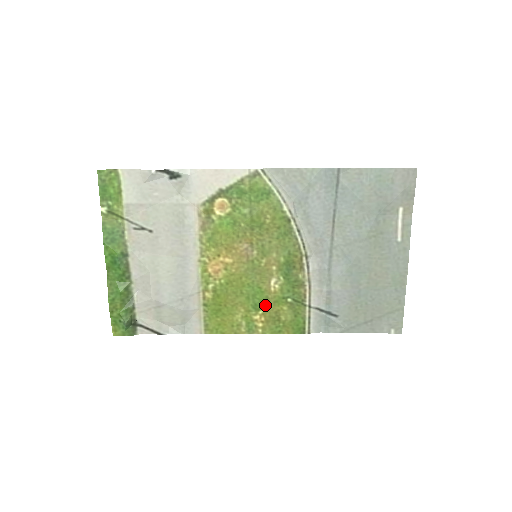
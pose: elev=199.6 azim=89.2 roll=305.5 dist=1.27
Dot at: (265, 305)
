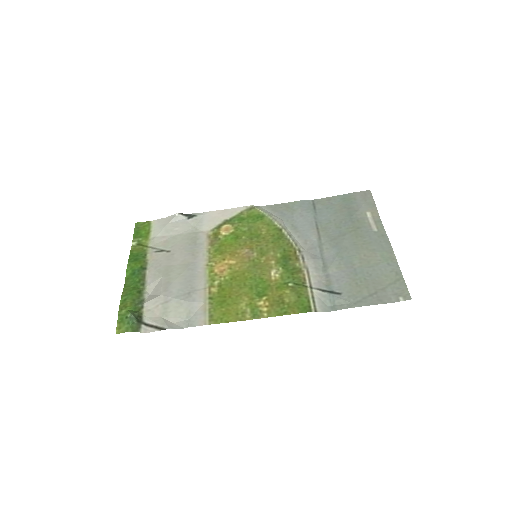
Dot at: (268, 292)
